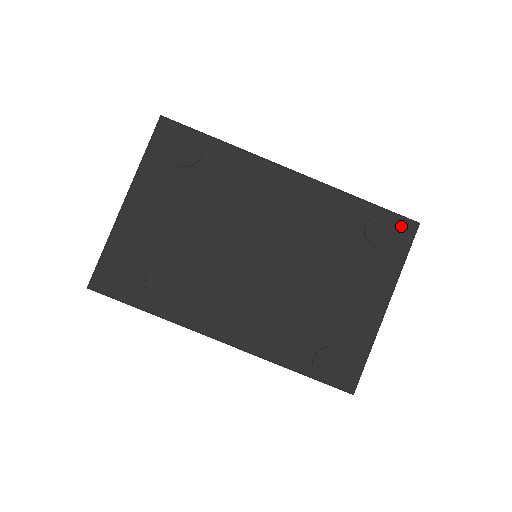
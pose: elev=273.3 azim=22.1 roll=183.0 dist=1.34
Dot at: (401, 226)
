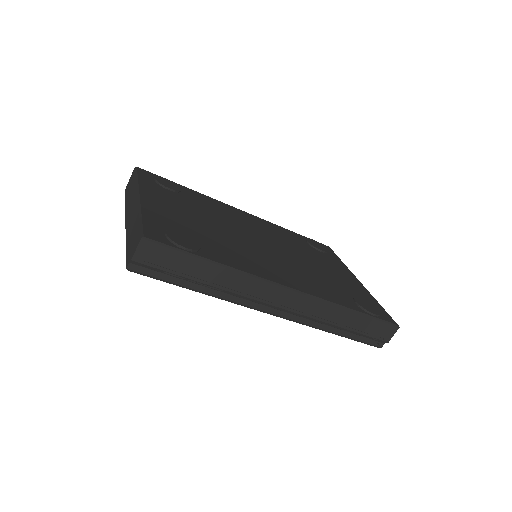
Dot at: occluded
